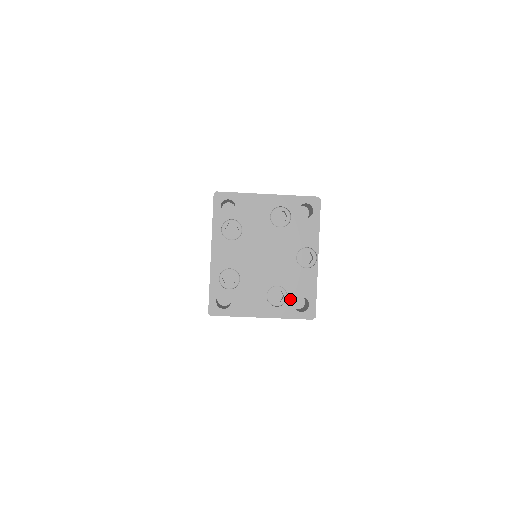
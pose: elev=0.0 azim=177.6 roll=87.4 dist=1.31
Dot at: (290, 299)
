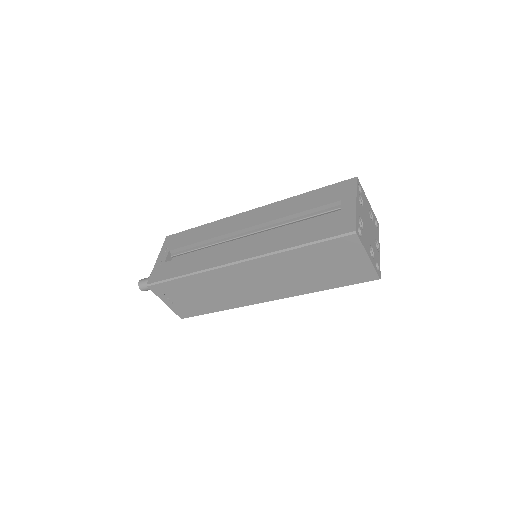
Dot at: (375, 259)
